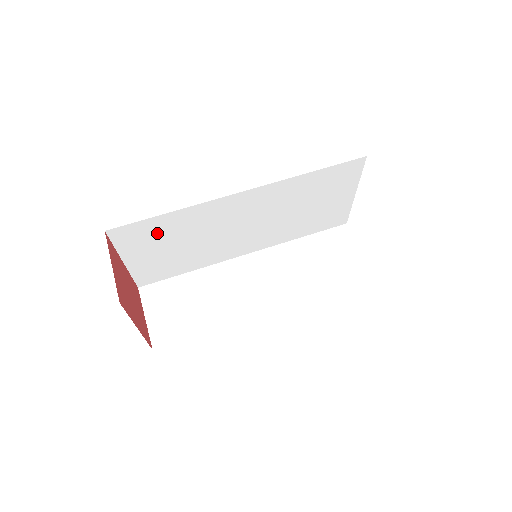
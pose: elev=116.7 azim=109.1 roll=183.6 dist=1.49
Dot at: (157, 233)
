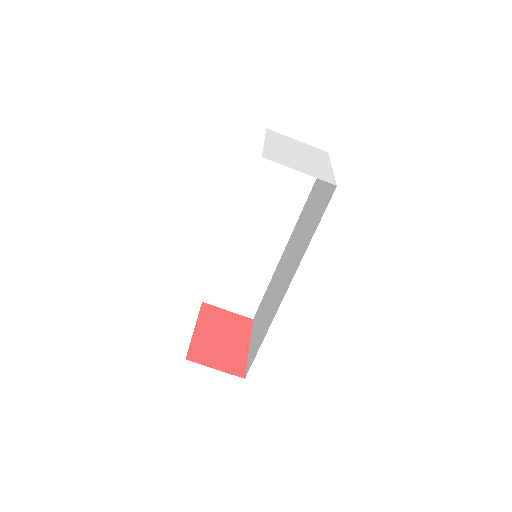
Dot at: occluded
